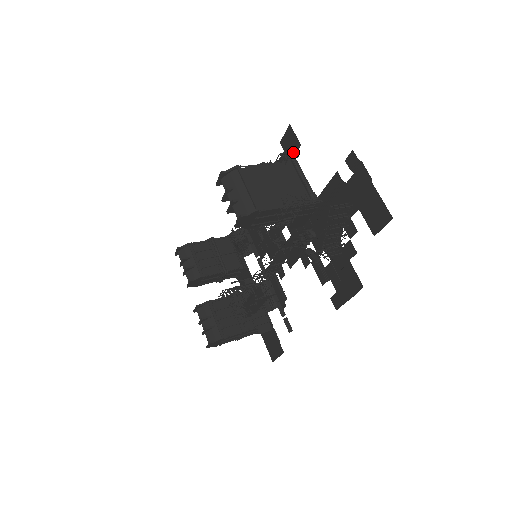
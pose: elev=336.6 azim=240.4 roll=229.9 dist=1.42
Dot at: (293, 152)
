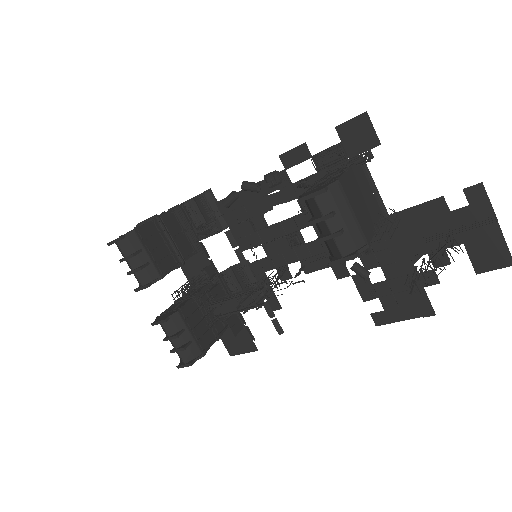
Dot at: (369, 152)
